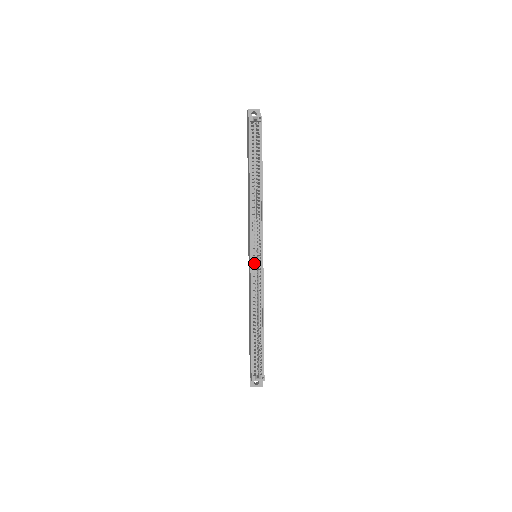
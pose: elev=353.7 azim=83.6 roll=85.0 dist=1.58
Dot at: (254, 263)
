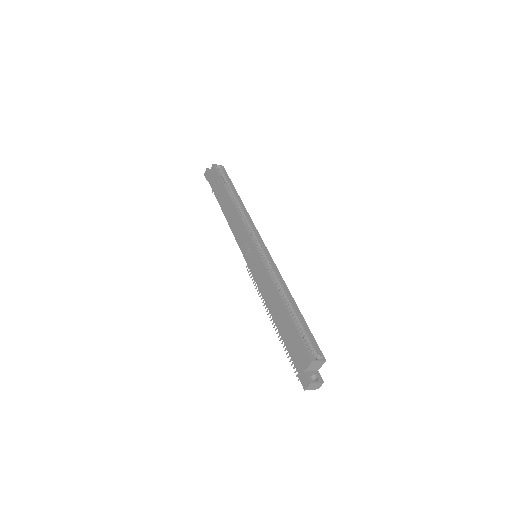
Dot at: (260, 253)
